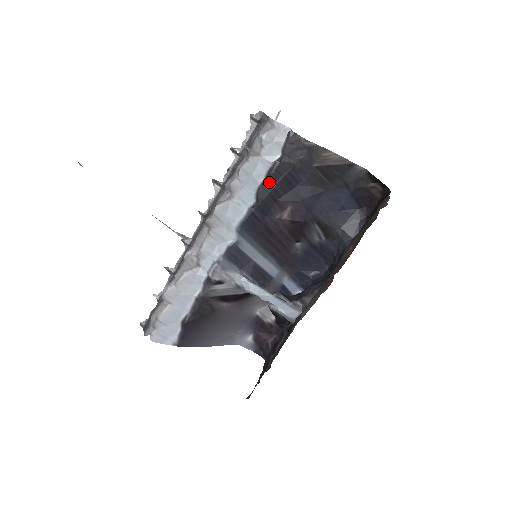
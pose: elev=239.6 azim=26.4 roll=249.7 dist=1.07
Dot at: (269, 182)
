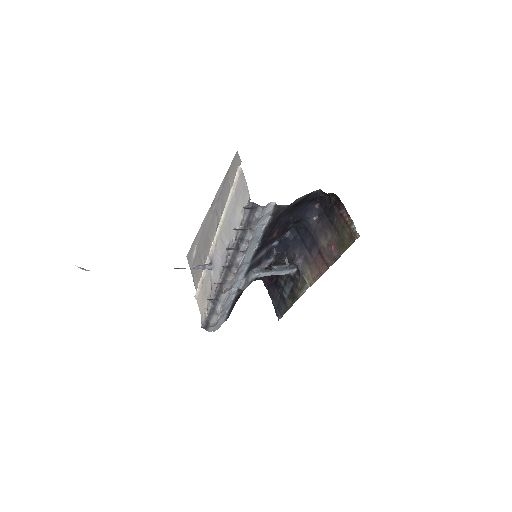
Dot at: (266, 232)
